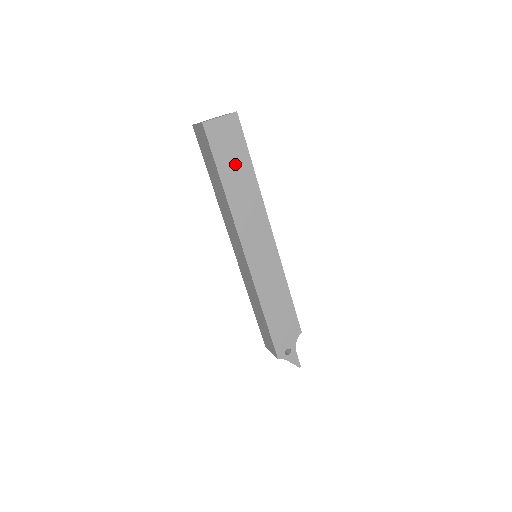
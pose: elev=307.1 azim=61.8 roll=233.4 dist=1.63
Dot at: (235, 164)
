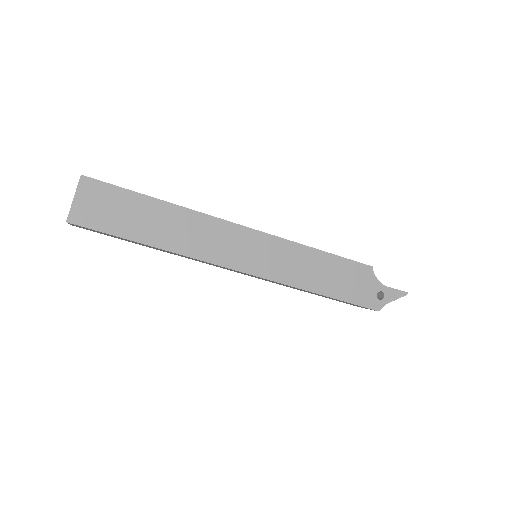
Dot at: (137, 216)
